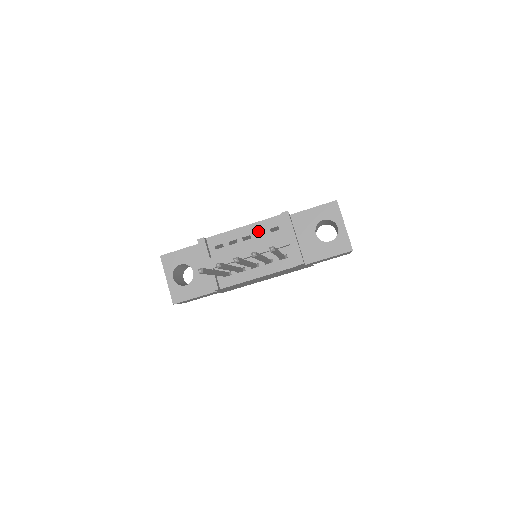
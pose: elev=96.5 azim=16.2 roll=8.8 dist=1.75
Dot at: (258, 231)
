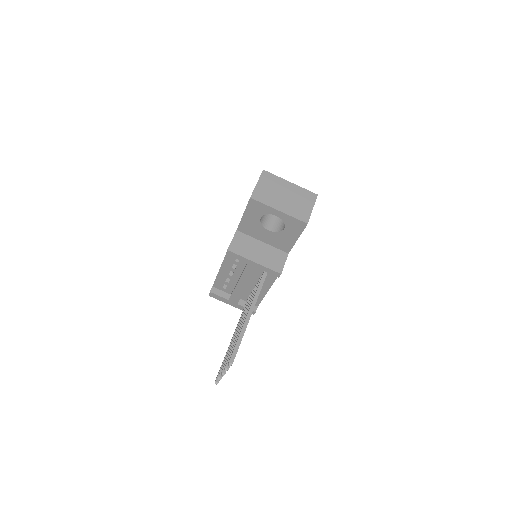
Dot at: (231, 266)
